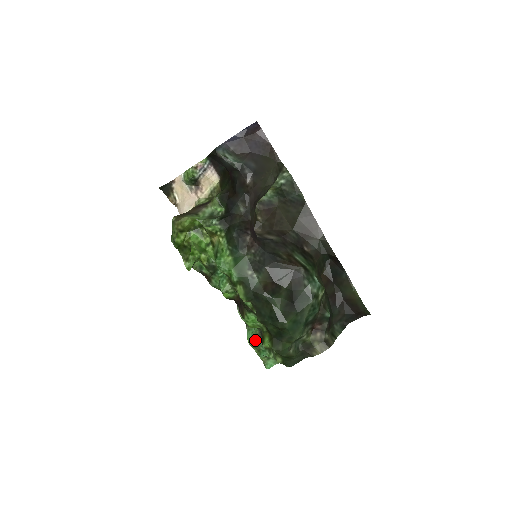
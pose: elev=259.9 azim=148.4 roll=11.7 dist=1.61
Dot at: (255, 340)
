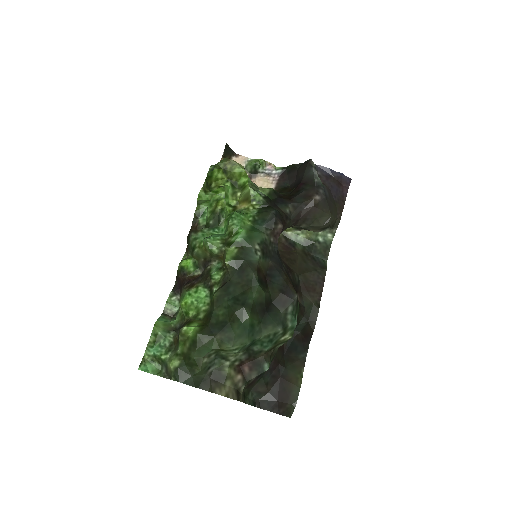
Dot at: (164, 328)
